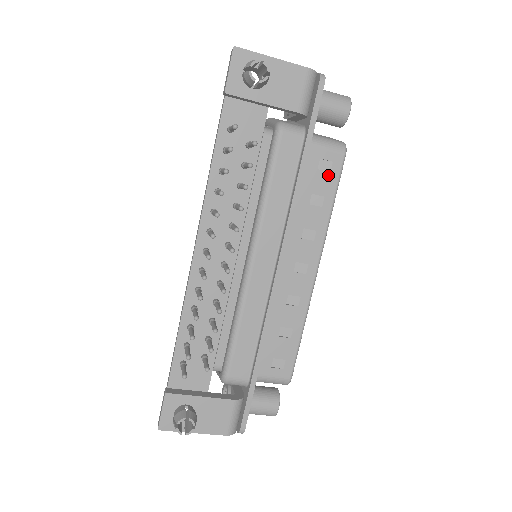
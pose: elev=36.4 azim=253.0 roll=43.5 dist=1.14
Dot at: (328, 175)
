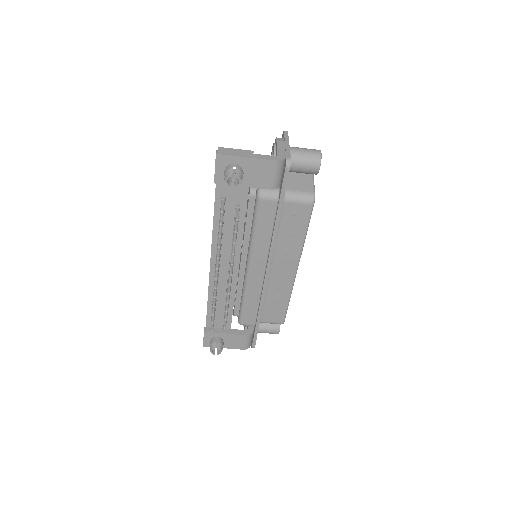
Dot at: (300, 218)
